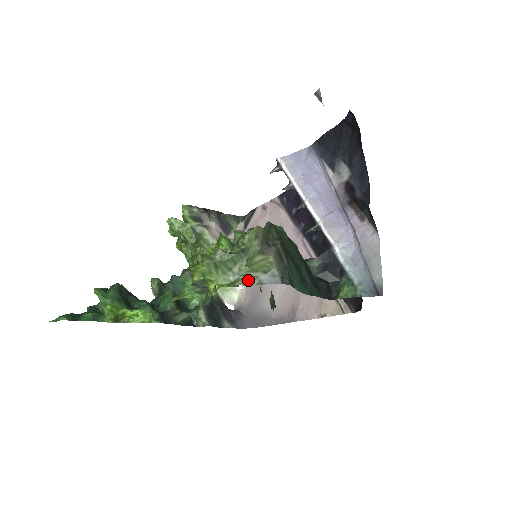
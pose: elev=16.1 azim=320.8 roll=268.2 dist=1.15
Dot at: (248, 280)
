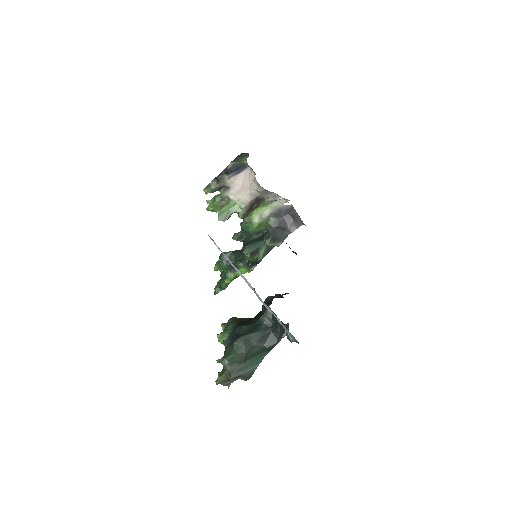
Dot at: occluded
